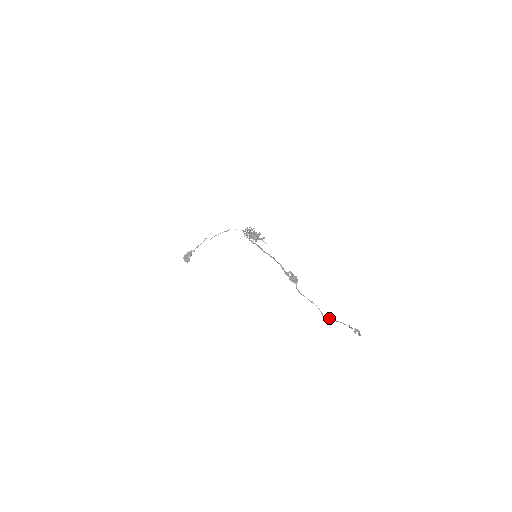
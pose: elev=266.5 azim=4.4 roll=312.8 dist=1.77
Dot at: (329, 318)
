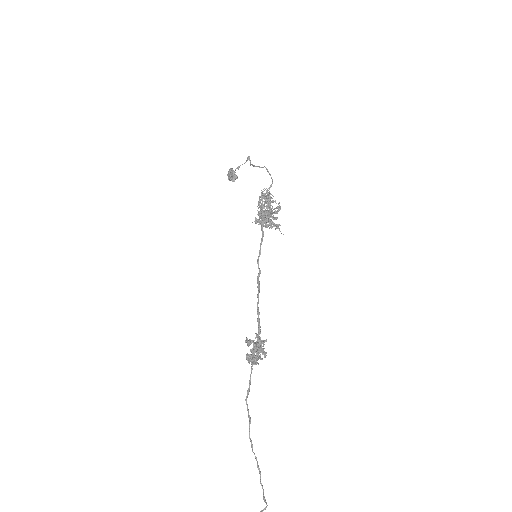
Dot at: occluded
